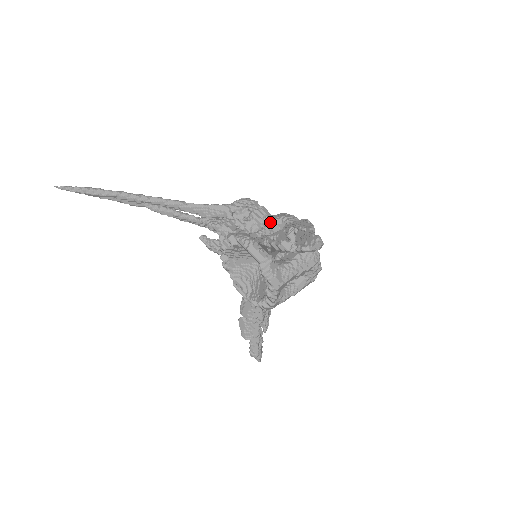
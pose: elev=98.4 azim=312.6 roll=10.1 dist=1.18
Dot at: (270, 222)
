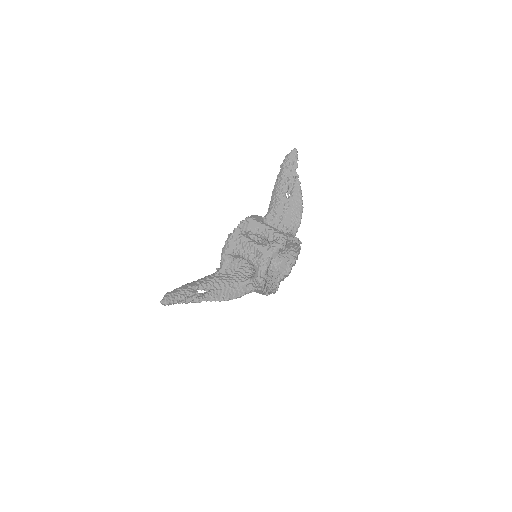
Dot at: occluded
